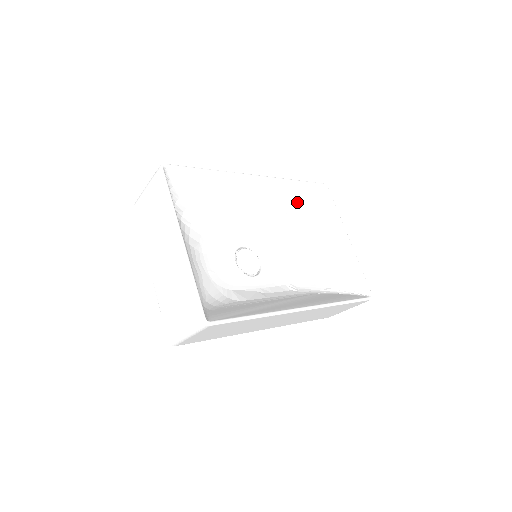
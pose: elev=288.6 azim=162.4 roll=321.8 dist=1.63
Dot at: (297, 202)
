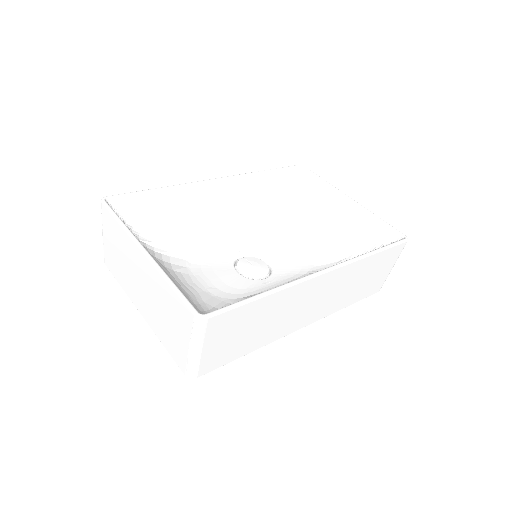
Dot at: (279, 193)
